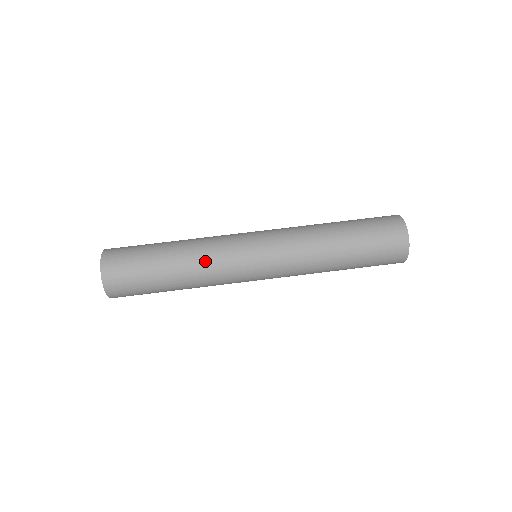
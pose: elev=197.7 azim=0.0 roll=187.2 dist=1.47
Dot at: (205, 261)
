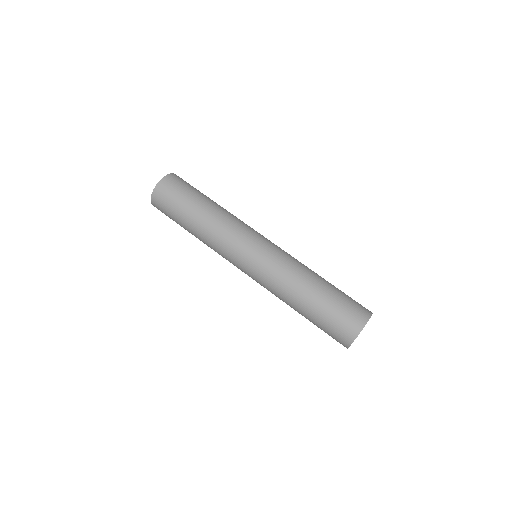
Dot at: (227, 220)
